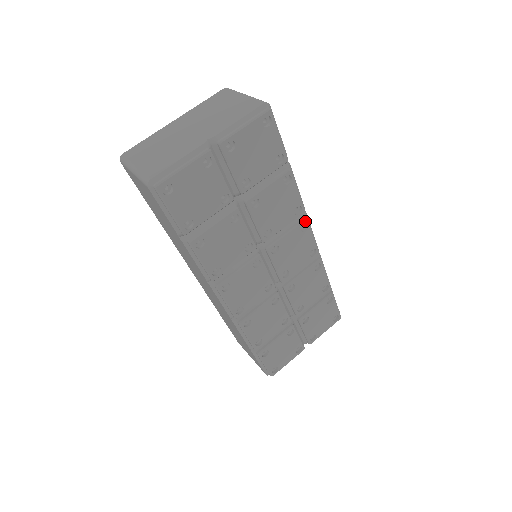
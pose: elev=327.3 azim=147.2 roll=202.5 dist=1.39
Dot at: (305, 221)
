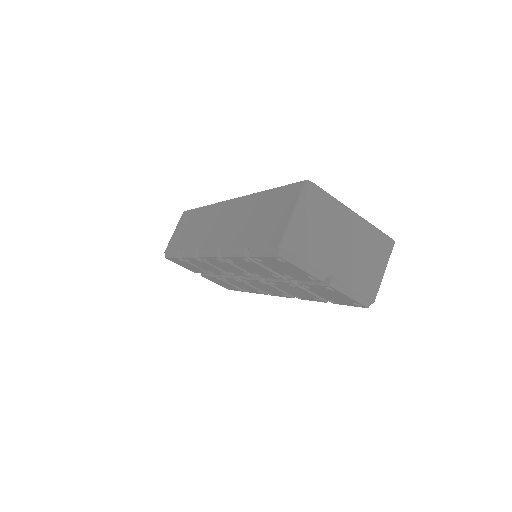
Dot at: (292, 297)
